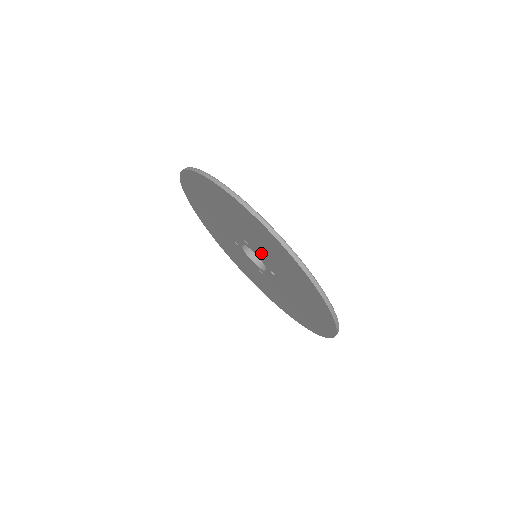
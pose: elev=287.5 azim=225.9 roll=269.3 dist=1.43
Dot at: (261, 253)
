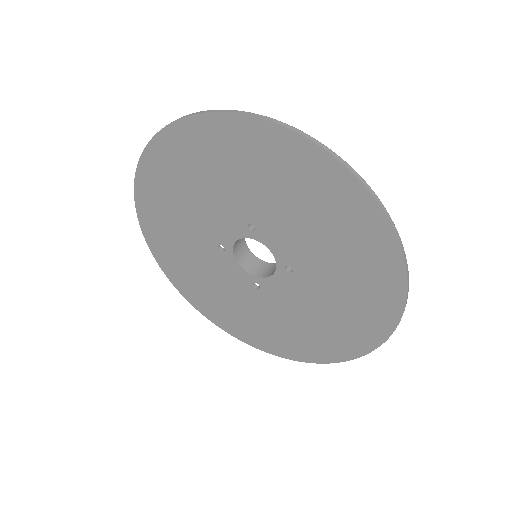
Dot at: (281, 233)
